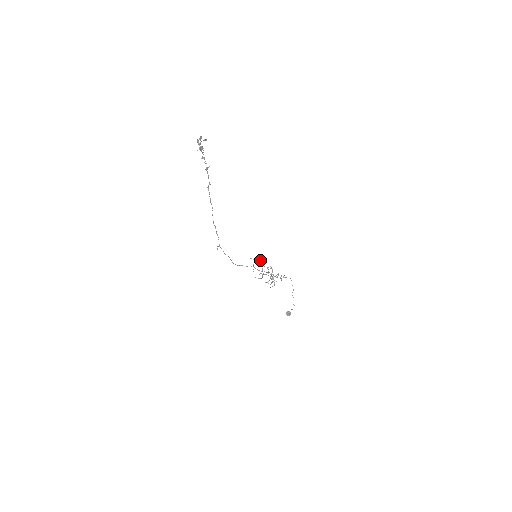
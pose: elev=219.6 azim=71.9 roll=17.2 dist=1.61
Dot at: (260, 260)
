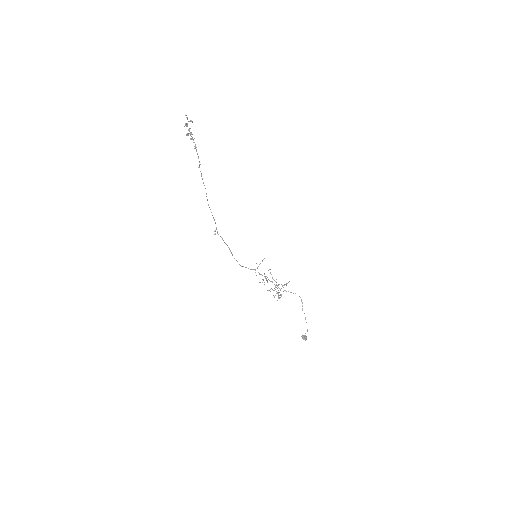
Dot at: occluded
